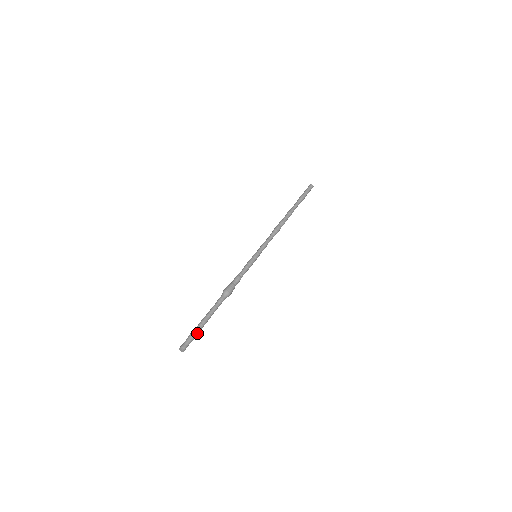
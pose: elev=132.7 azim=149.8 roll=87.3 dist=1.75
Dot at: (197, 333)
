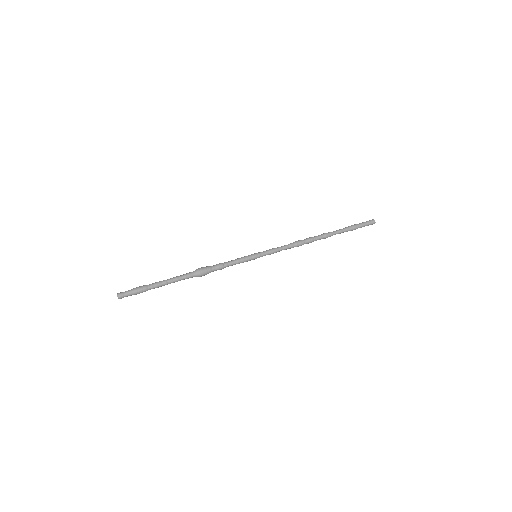
Dot at: (142, 292)
